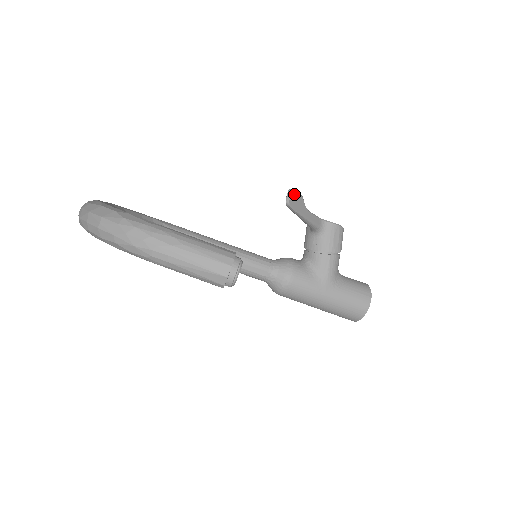
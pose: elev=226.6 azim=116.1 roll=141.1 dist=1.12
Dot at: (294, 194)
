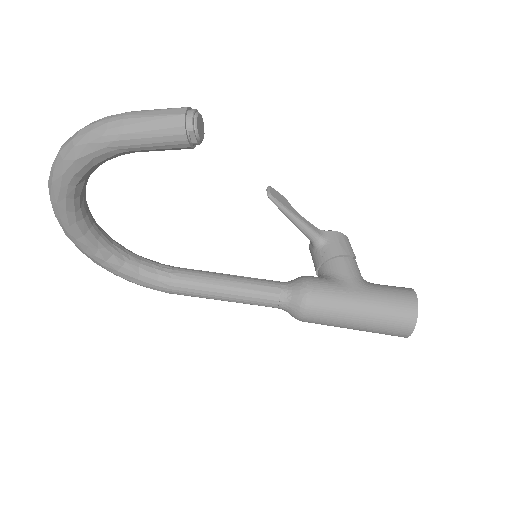
Dot at: (274, 191)
